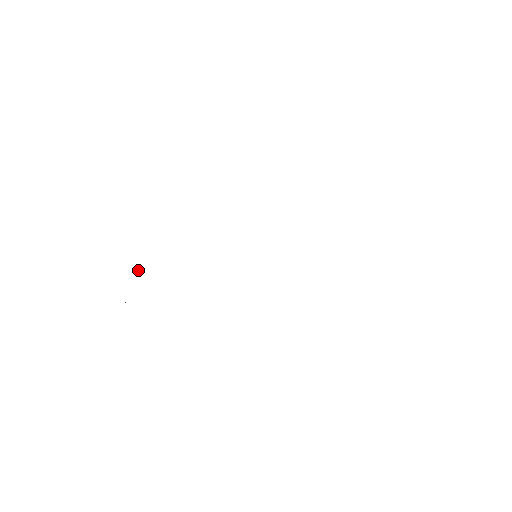
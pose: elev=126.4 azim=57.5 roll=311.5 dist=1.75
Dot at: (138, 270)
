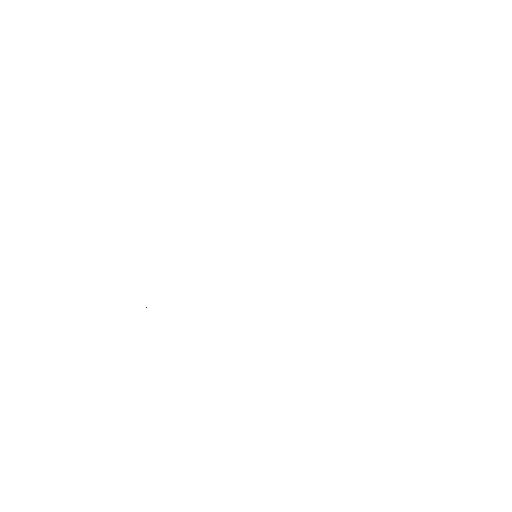
Dot at: occluded
